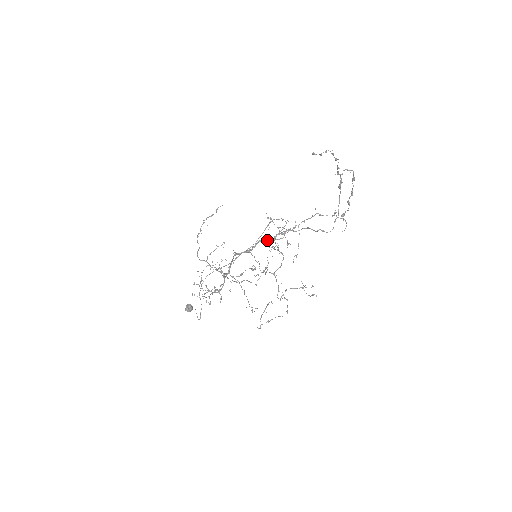
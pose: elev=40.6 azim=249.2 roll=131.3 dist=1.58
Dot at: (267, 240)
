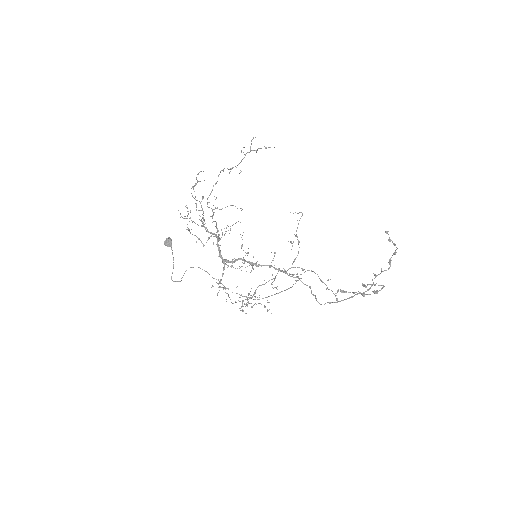
Dot at: (274, 268)
